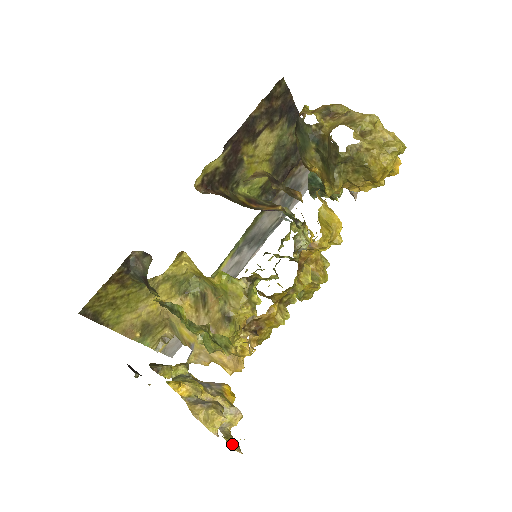
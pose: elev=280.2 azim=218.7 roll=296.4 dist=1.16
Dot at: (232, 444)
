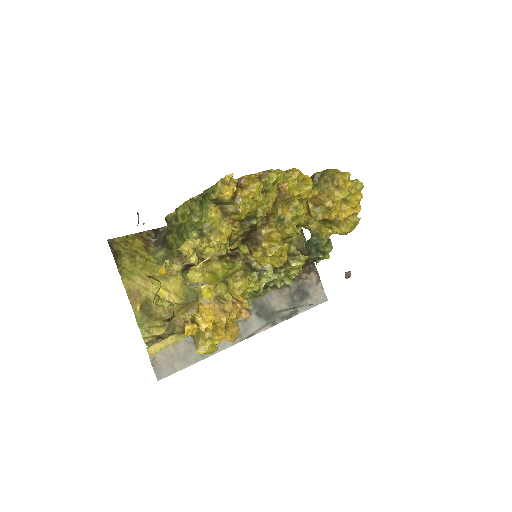
Dot at: occluded
